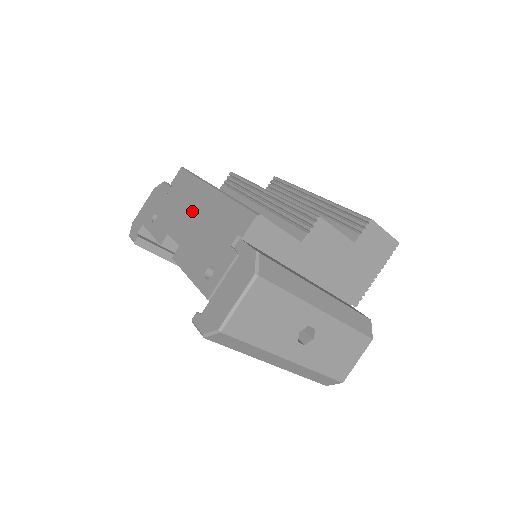
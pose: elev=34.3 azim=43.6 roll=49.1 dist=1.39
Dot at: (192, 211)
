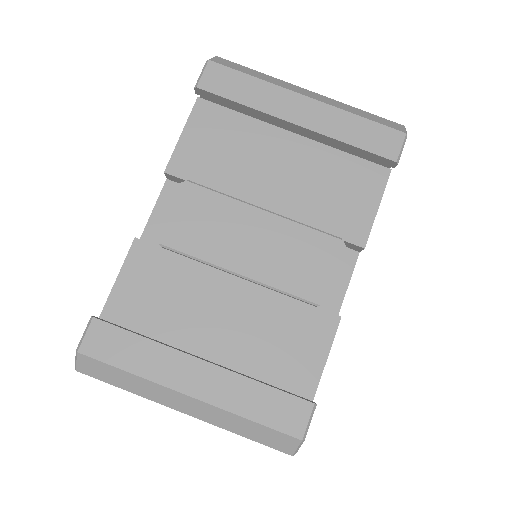
Dot at: occluded
